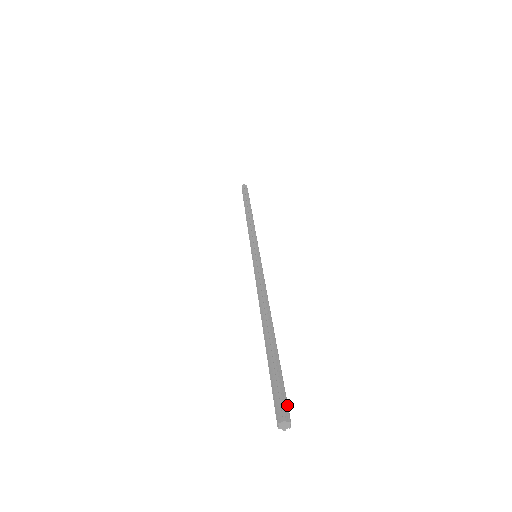
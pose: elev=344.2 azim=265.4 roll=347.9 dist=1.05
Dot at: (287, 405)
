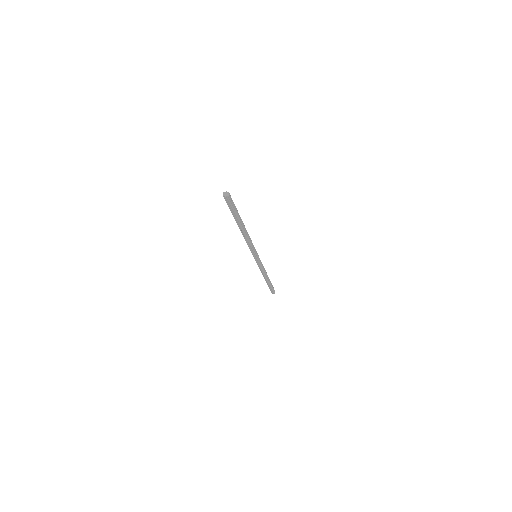
Dot at: occluded
